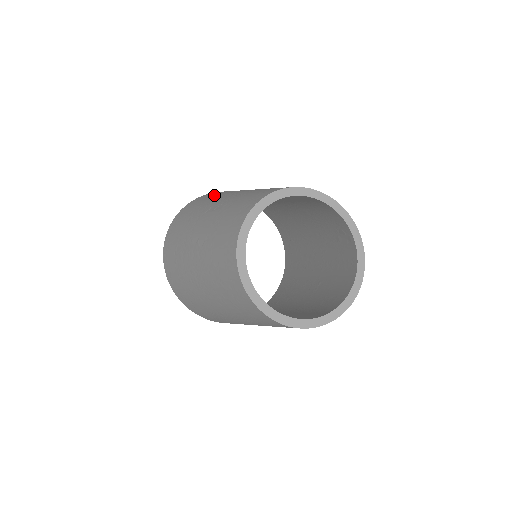
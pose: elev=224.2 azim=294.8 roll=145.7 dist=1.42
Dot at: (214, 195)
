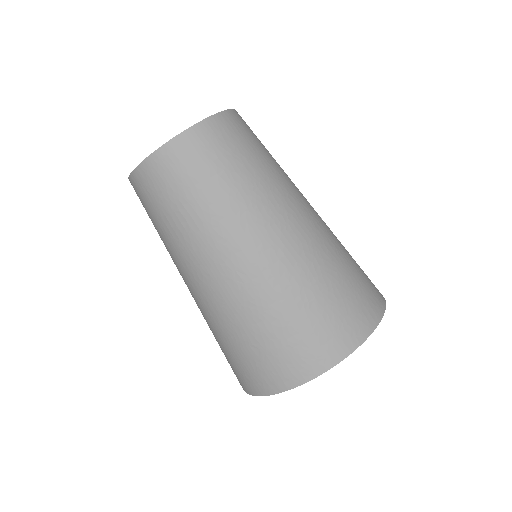
Dot at: occluded
